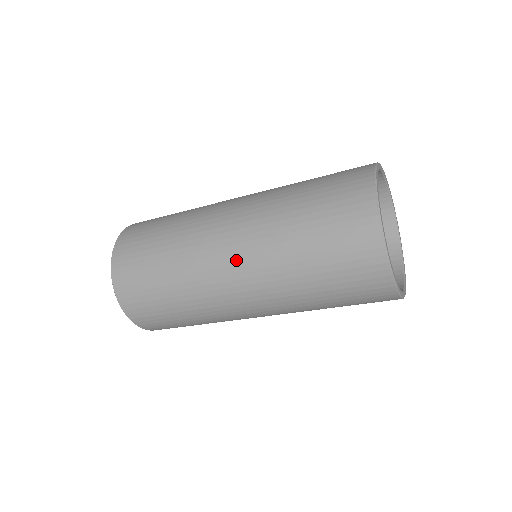
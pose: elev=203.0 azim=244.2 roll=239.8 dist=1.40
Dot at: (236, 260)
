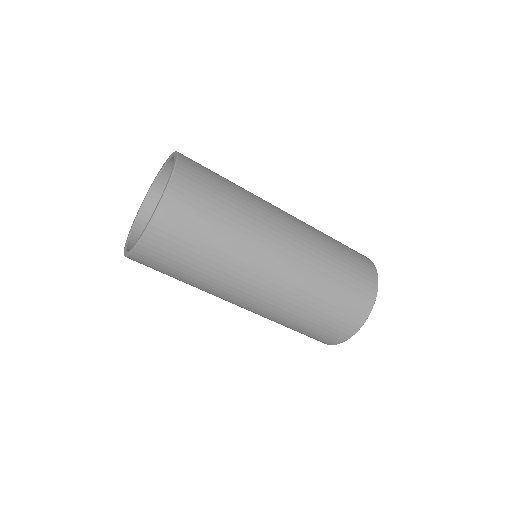
Dot at: (291, 217)
